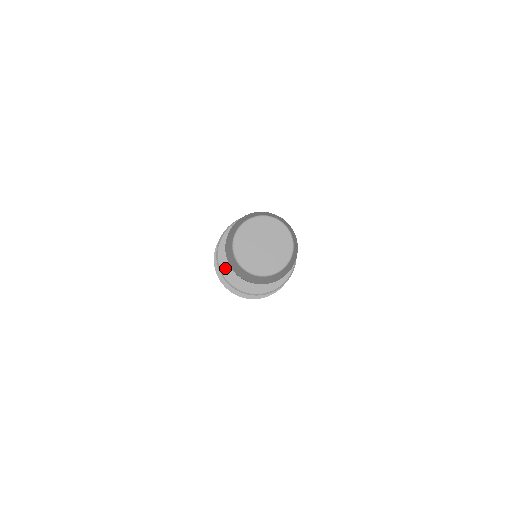
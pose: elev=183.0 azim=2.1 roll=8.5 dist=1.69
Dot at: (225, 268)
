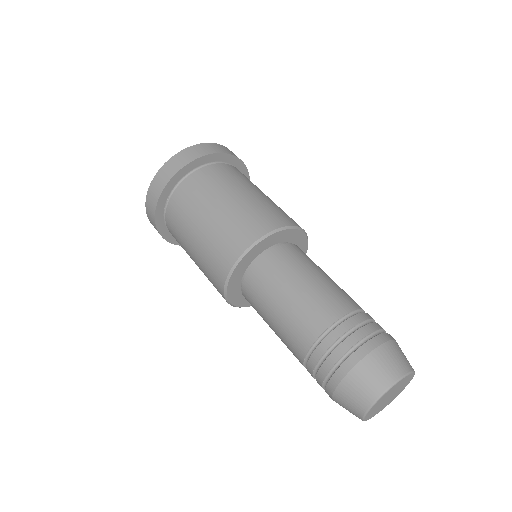
Dot at: (235, 299)
